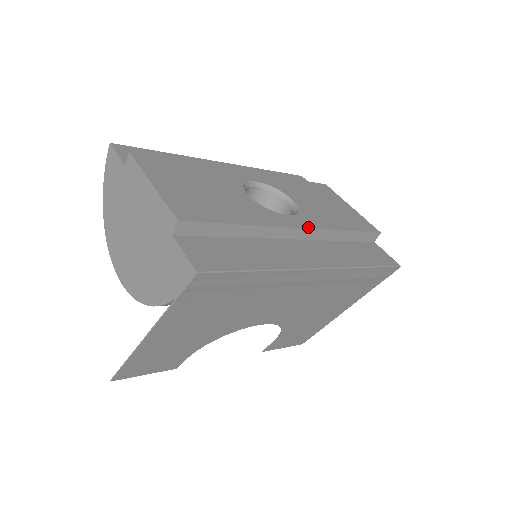
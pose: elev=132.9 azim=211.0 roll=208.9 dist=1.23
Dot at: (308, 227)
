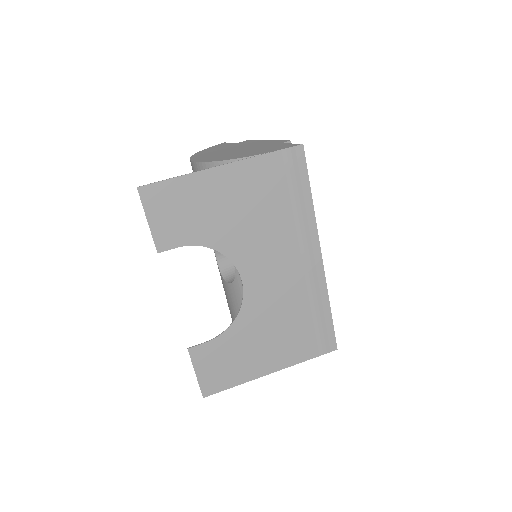
Dot at: occluded
